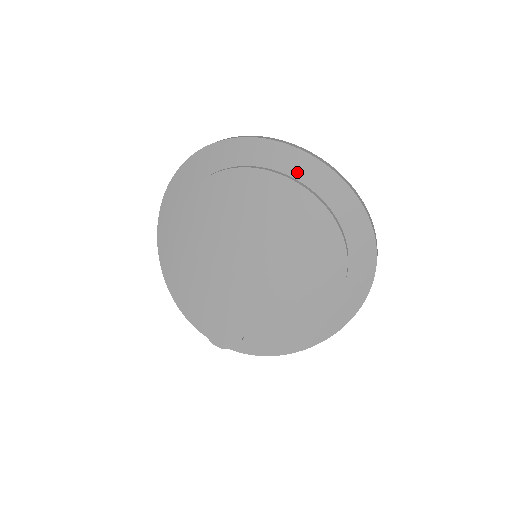
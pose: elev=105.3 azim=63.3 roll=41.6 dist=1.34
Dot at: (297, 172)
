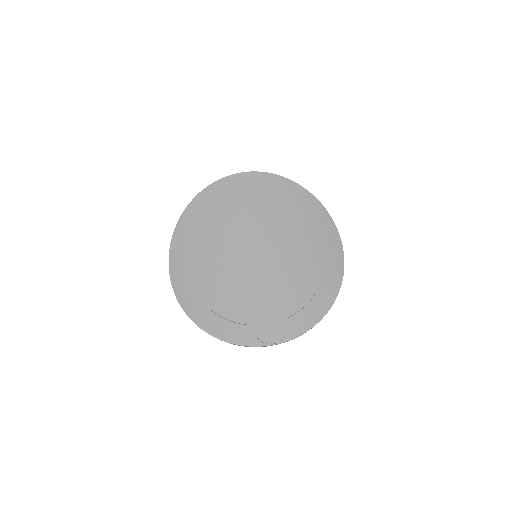
Dot at: (247, 185)
